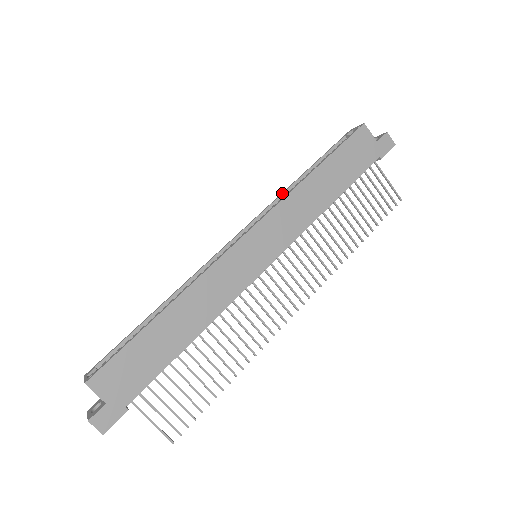
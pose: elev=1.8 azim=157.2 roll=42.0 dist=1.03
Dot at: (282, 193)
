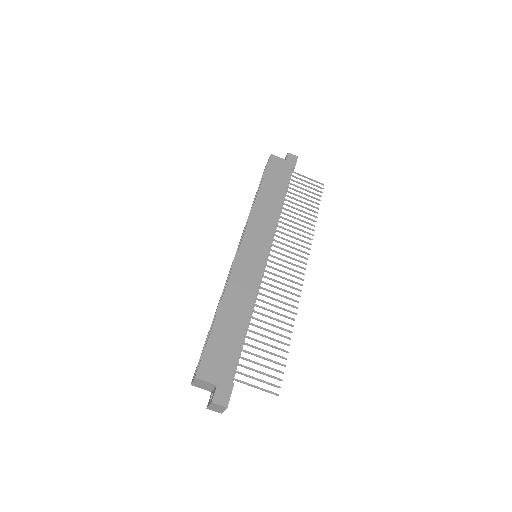
Dot at: (248, 216)
